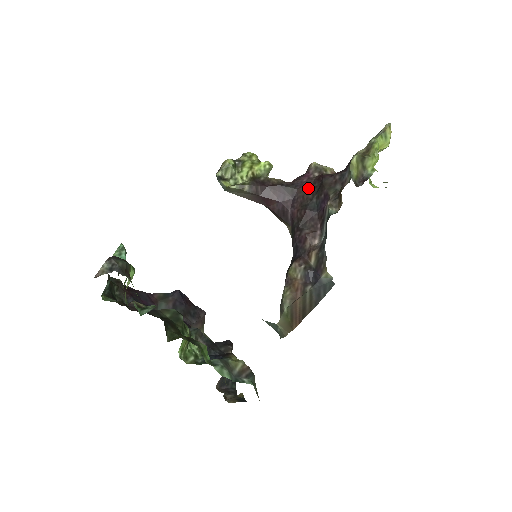
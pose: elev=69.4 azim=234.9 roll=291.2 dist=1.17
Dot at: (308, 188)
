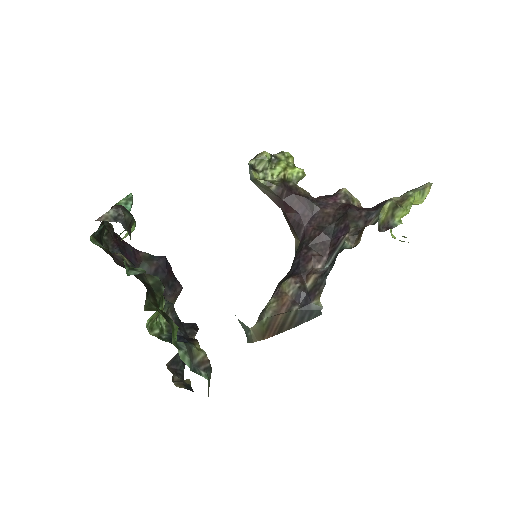
Dot at: (331, 211)
